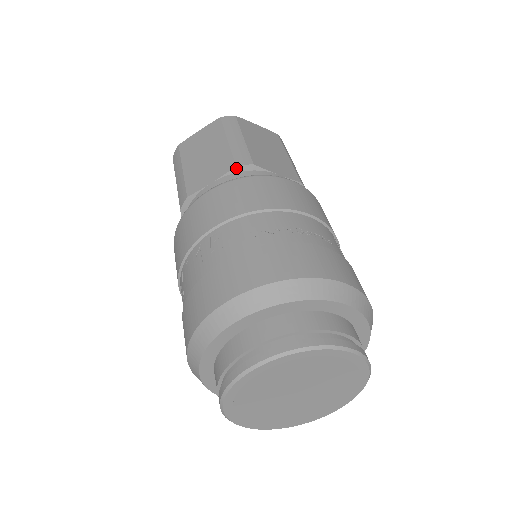
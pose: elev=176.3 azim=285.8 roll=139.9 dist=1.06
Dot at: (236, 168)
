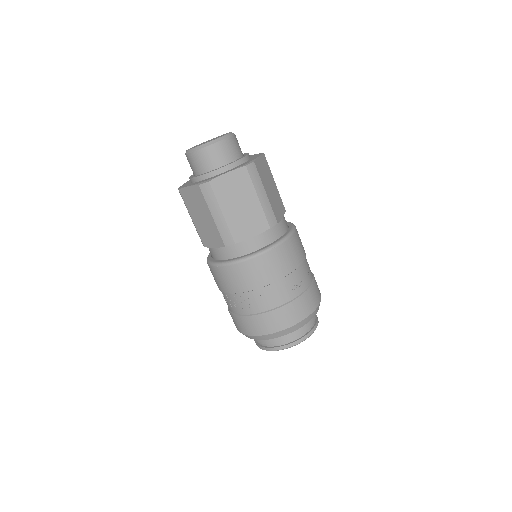
Dot at: (270, 228)
